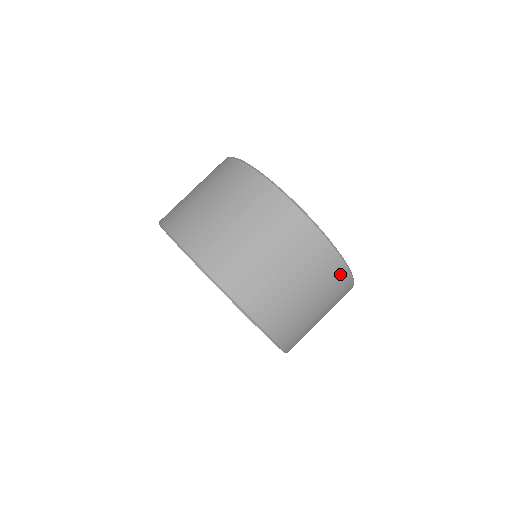
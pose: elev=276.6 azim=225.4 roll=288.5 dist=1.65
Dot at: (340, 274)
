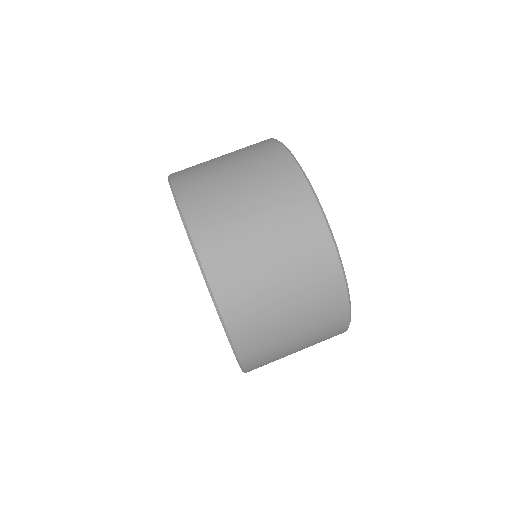
Dot at: (329, 270)
